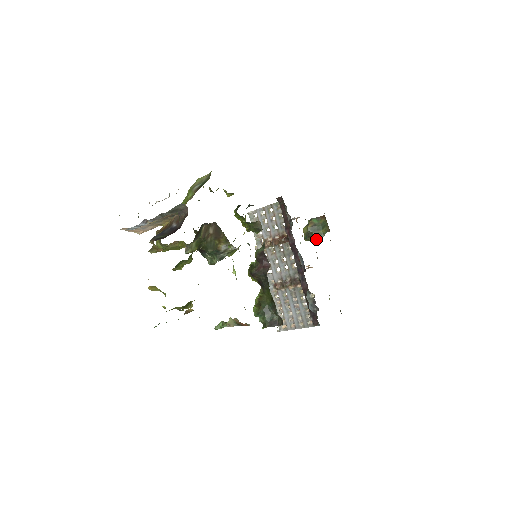
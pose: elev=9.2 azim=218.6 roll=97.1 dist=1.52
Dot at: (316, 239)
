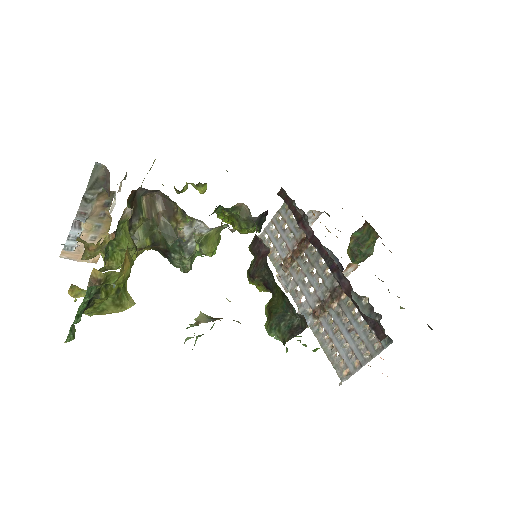
Dot at: (366, 255)
